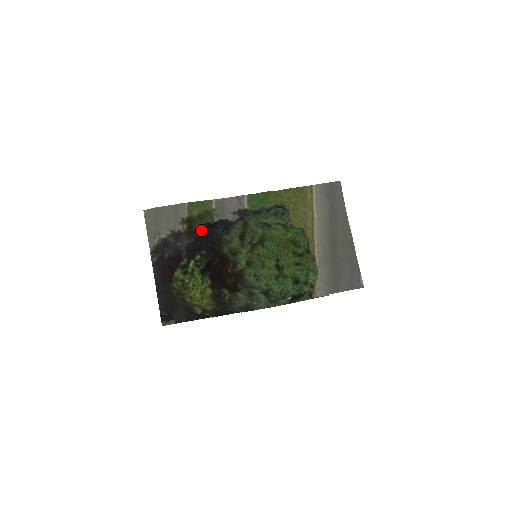
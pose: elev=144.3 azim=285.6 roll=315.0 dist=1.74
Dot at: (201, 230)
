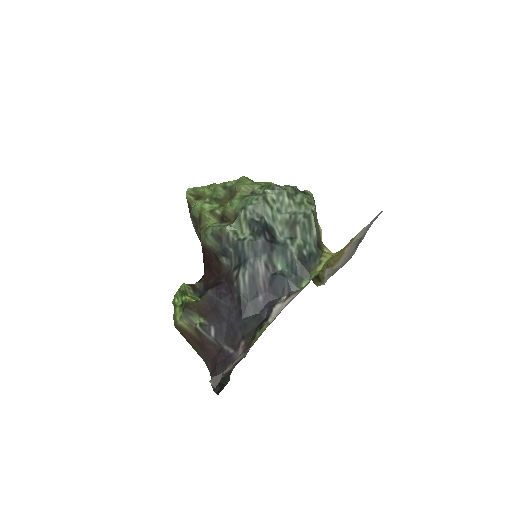
Dot at: (254, 335)
